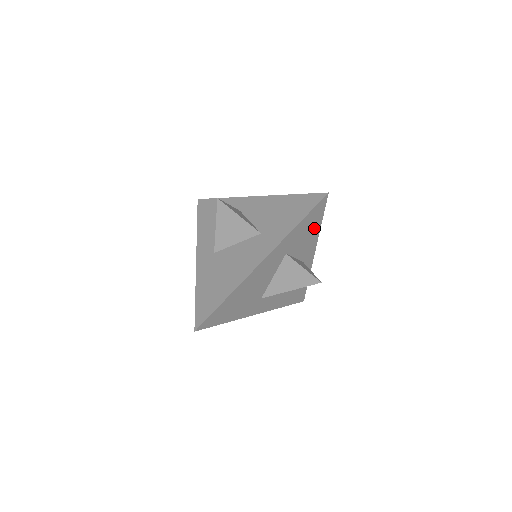
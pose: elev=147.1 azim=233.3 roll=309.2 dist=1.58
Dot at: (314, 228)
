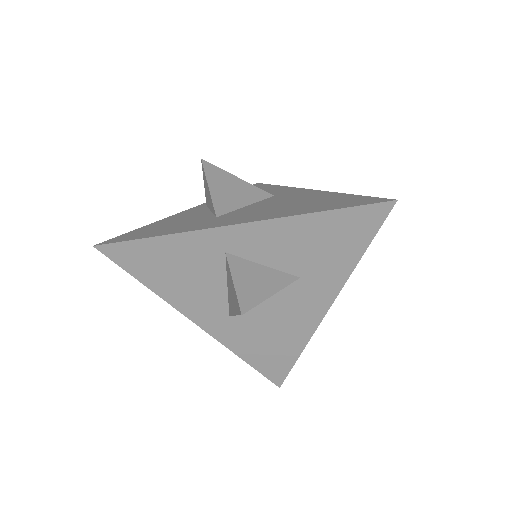
Dot at: occluded
